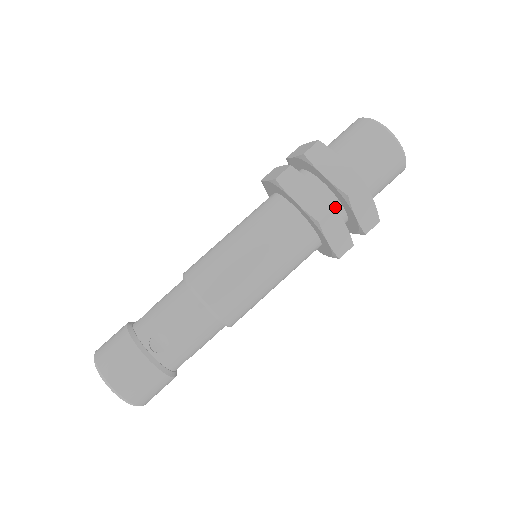
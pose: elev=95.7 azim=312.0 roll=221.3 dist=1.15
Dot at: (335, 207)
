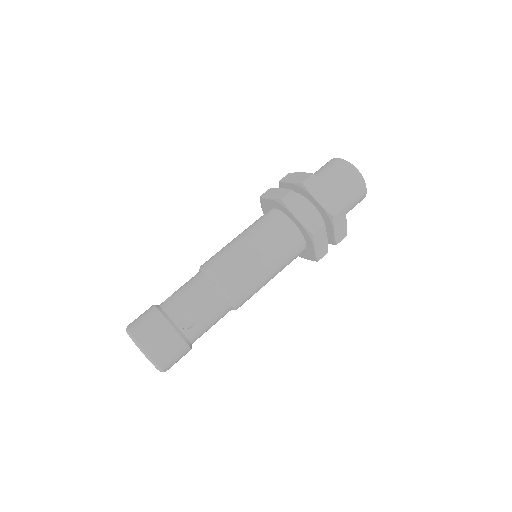
Dot at: occluded
